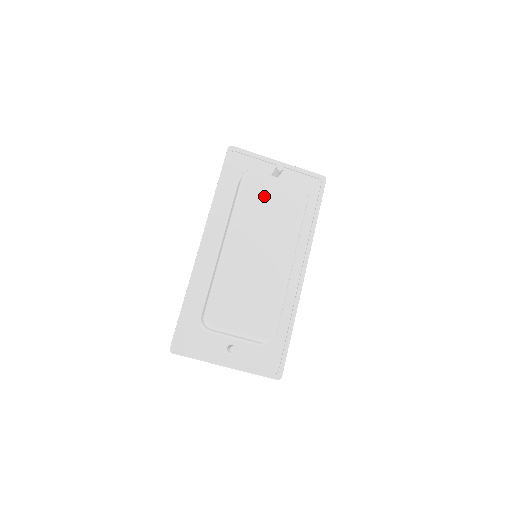
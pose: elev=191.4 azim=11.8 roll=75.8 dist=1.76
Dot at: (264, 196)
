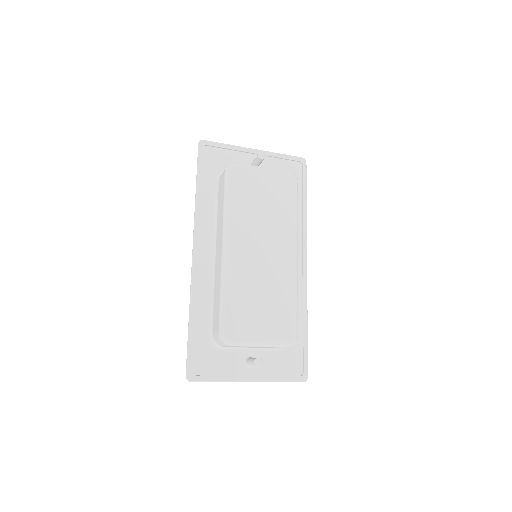
Dot at: (253, 190)
